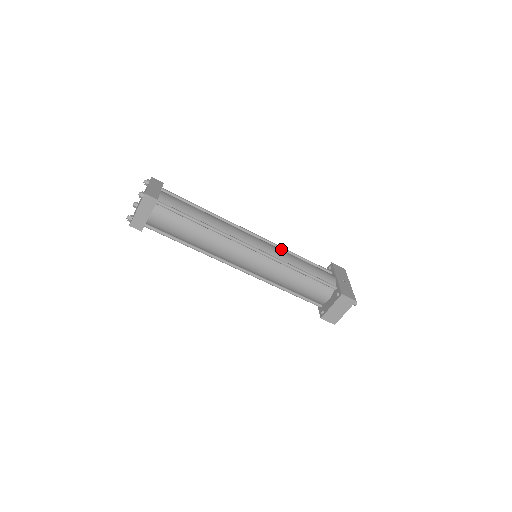
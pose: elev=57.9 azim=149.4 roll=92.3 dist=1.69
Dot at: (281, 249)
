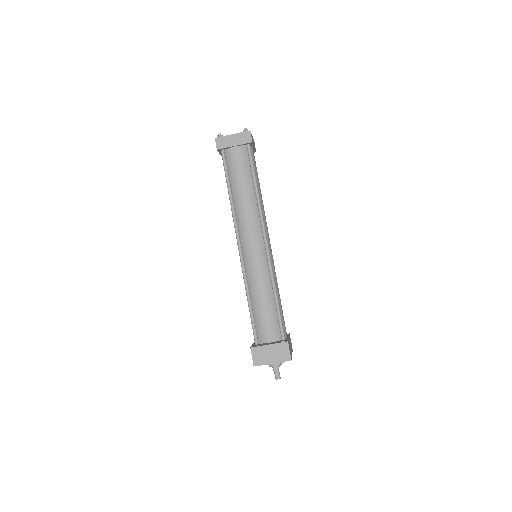
Dot at: occluded
